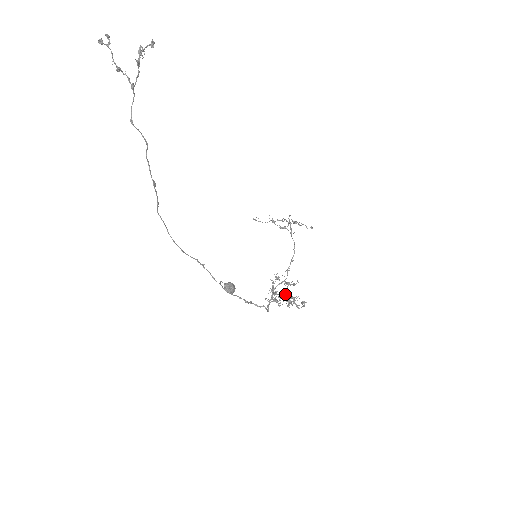
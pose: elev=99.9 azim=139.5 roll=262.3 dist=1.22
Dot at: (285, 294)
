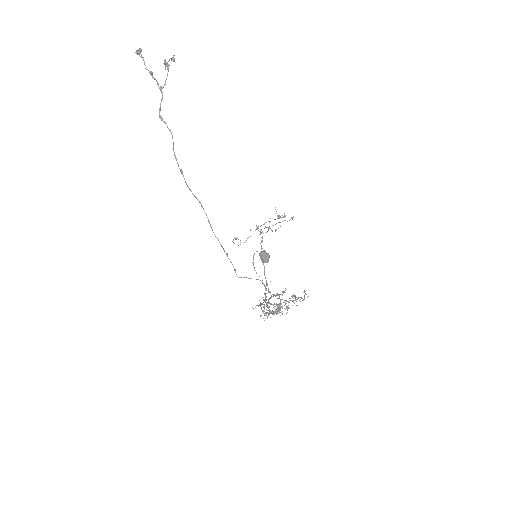
Dot at: (280, 303)
